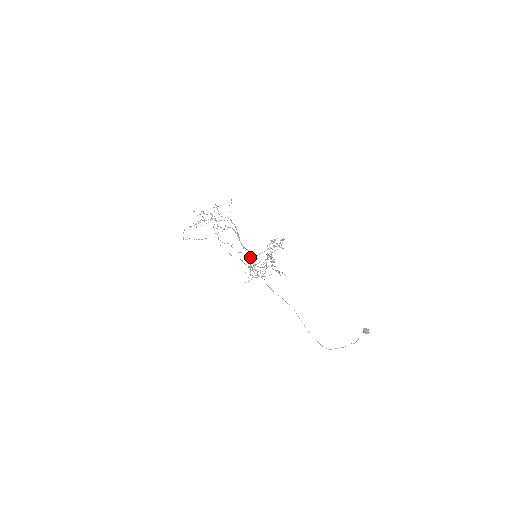
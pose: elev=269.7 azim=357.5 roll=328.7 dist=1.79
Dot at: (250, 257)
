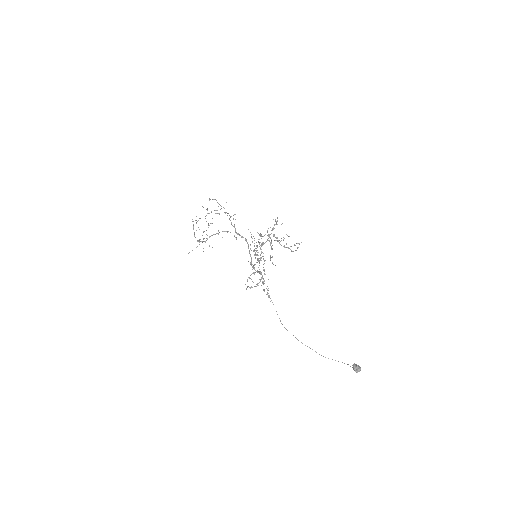
Dot at: (276, 224)
